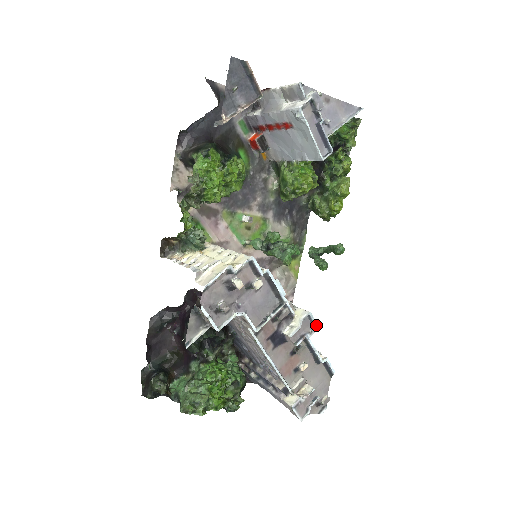
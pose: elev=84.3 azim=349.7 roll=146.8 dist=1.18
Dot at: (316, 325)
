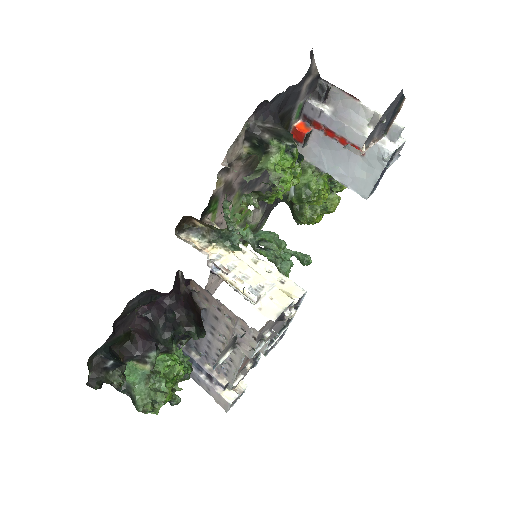
Dot at: (282, 337)
